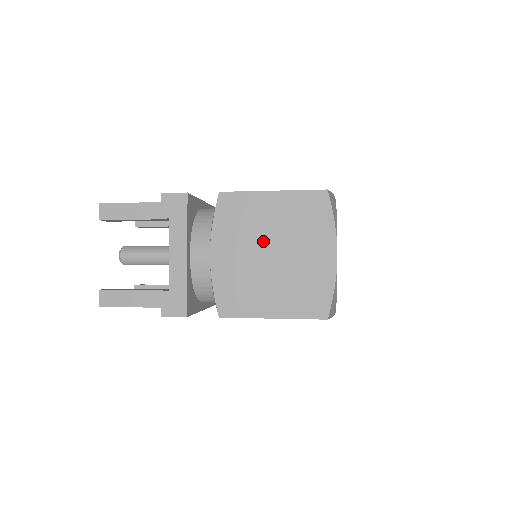
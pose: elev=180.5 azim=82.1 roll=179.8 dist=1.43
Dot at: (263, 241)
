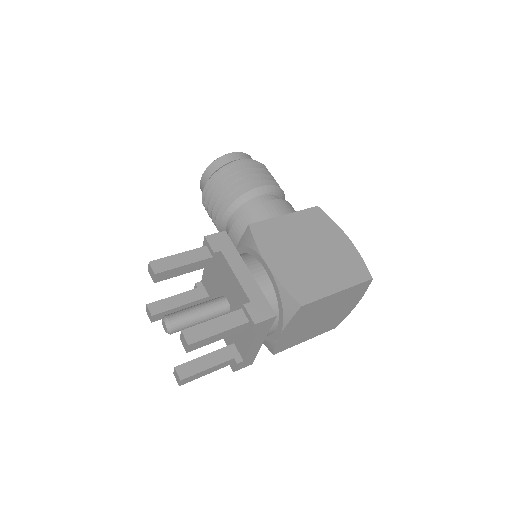
Dot at: (319, 316)
